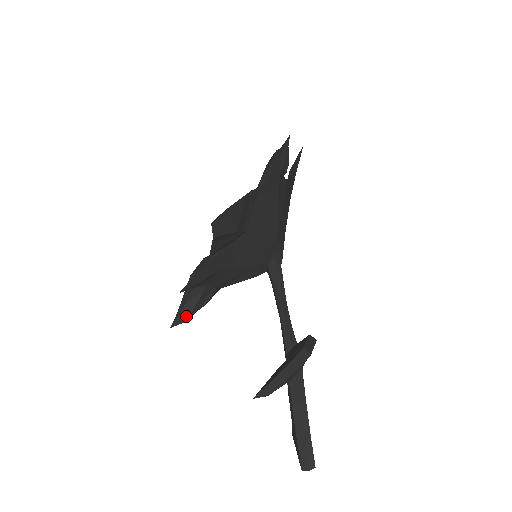
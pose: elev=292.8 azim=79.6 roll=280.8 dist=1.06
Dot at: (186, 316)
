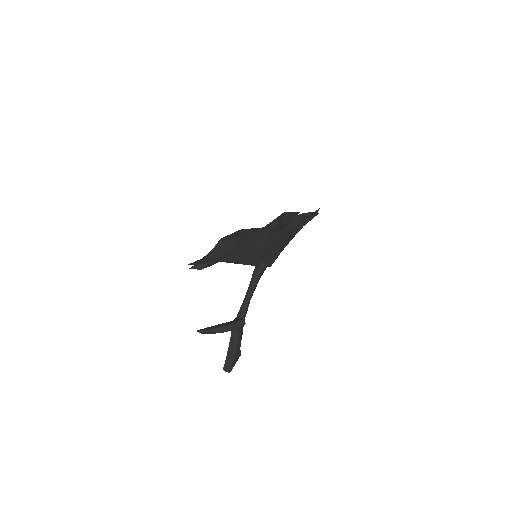
Dot at: (201, 267)
